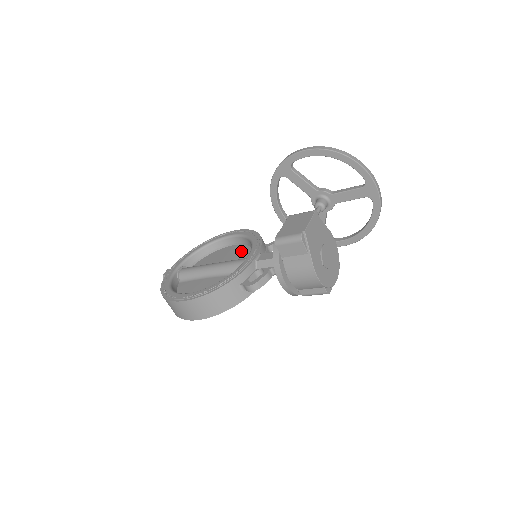
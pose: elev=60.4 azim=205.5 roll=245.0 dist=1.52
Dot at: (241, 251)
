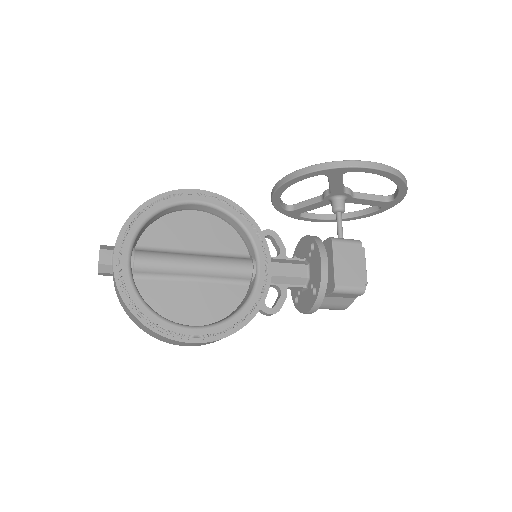
Dot at: (219, 232)
